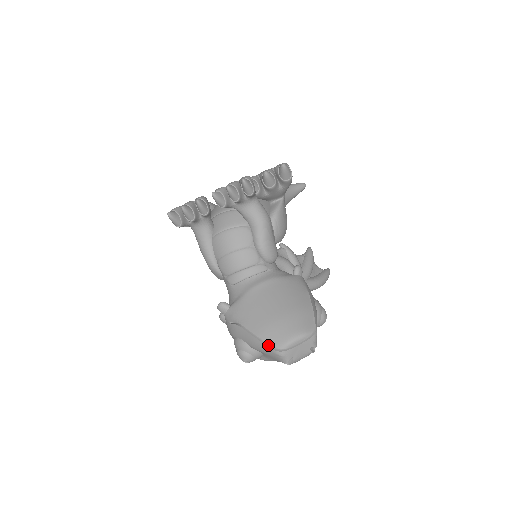
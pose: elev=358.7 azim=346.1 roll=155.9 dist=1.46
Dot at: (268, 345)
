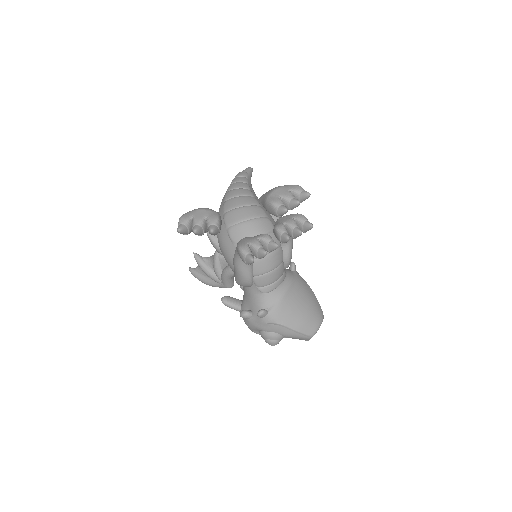
Dot at: (304, 335)
